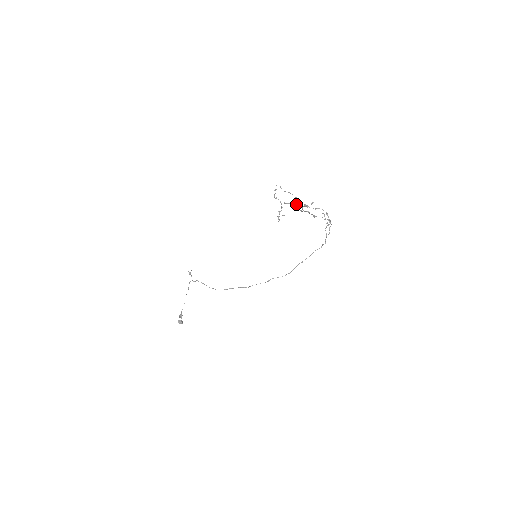
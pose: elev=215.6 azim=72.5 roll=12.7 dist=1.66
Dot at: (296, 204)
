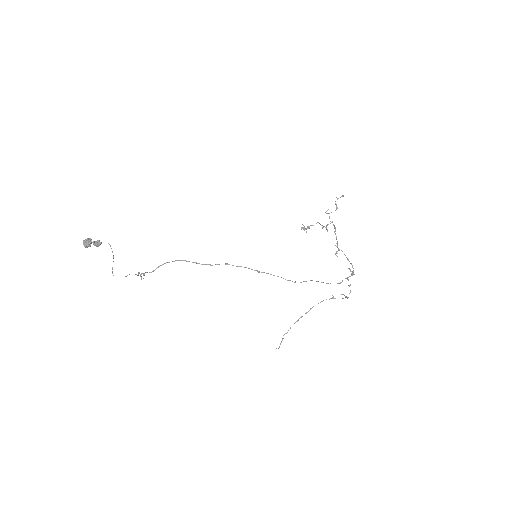
Dot at: (322, 227)
